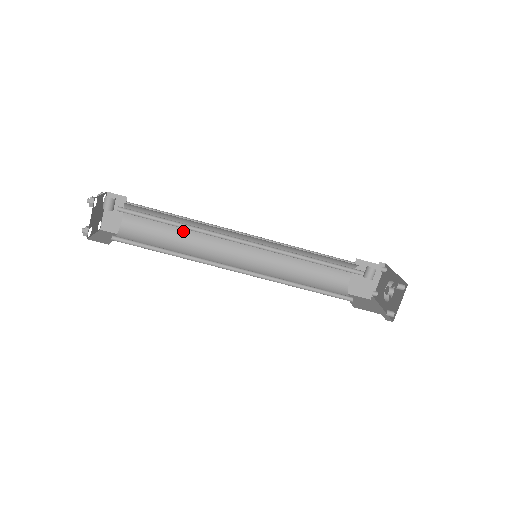
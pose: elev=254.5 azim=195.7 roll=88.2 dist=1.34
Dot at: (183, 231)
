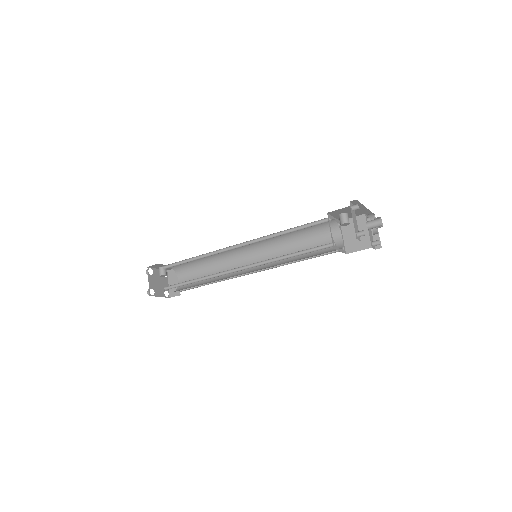
Dot at: (213, 271)
